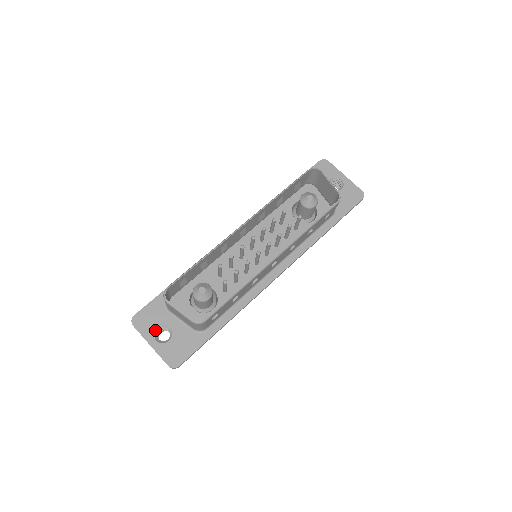
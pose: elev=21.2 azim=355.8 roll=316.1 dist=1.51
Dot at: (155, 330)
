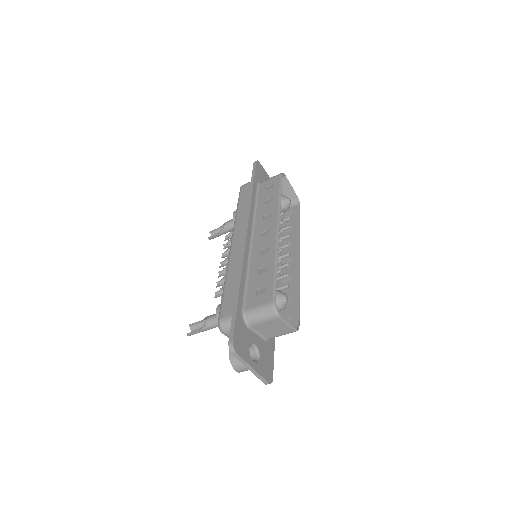
Dot at: (249, 351)
